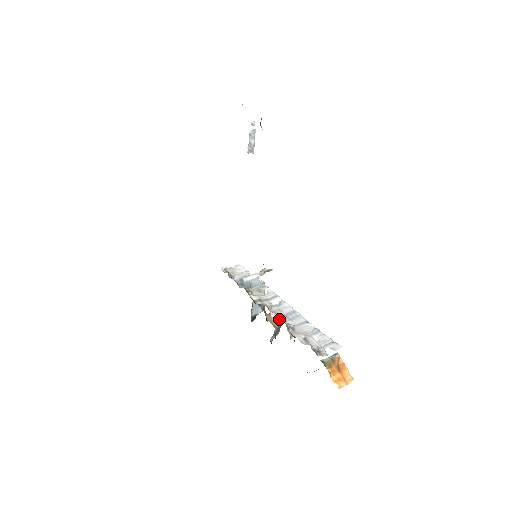
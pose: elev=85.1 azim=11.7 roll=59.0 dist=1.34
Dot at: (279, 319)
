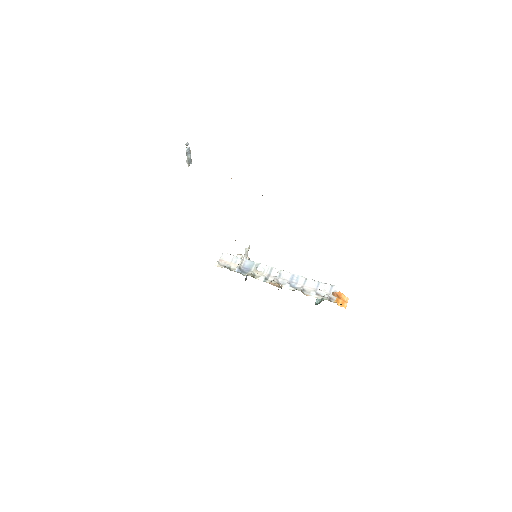
Dot at: (291, 288)
